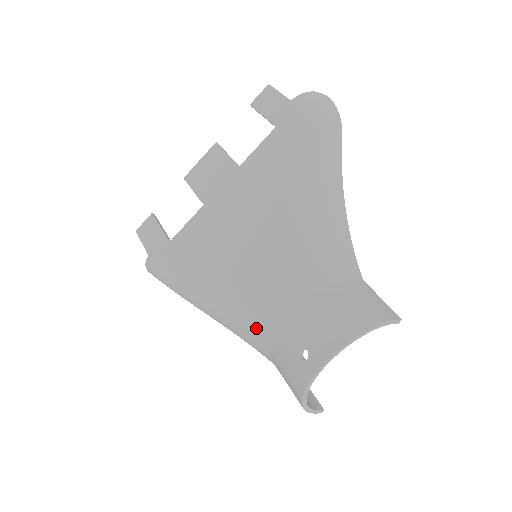
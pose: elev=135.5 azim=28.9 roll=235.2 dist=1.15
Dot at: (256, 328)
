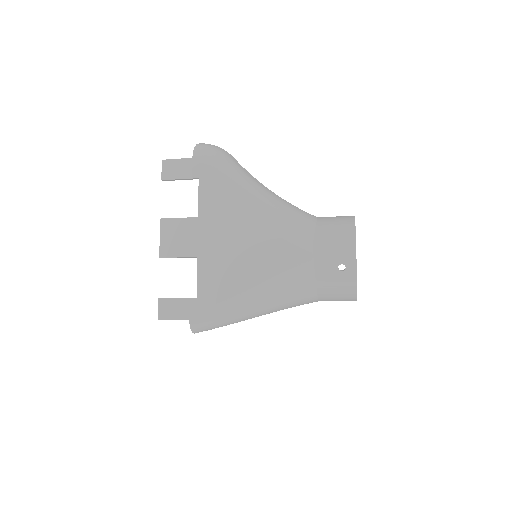
Dot at: (300, 286)
